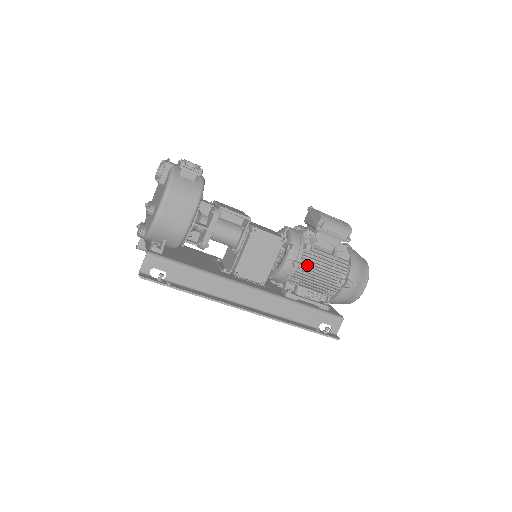
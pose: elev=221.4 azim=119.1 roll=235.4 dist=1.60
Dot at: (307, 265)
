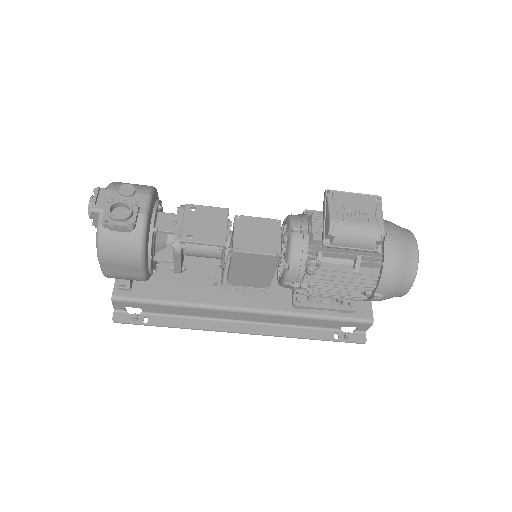
Dot at: occluded
